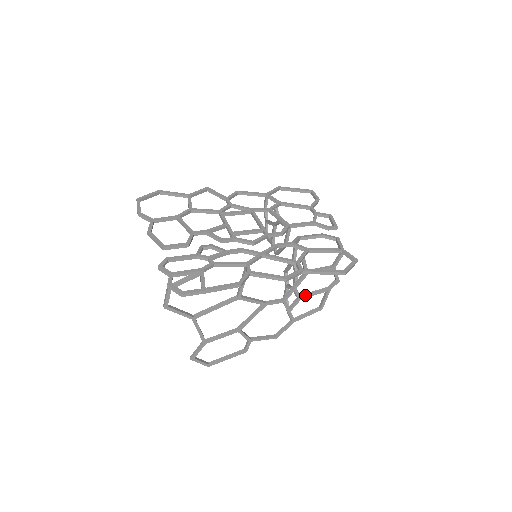
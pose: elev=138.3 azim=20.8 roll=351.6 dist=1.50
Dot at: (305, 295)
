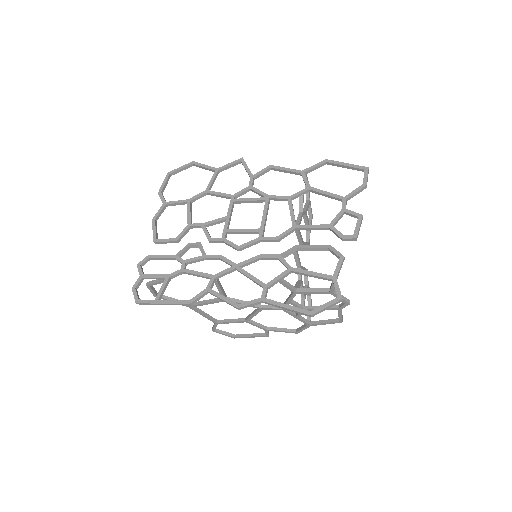
Dot at: (308, 308)
